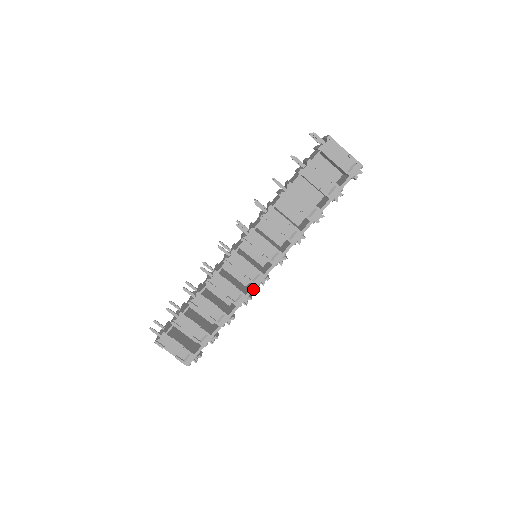
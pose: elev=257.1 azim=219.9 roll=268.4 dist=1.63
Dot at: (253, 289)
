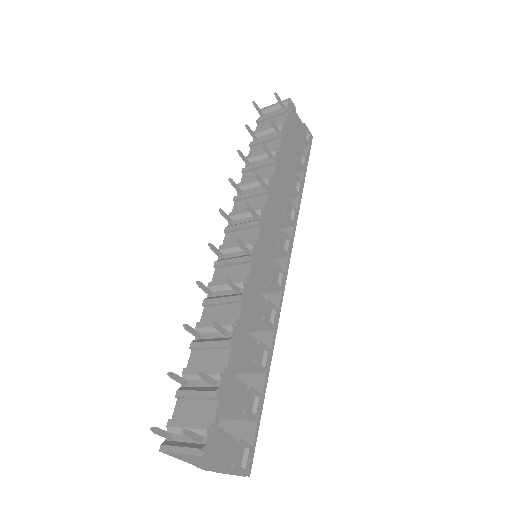
Dot at: (282, 297)
